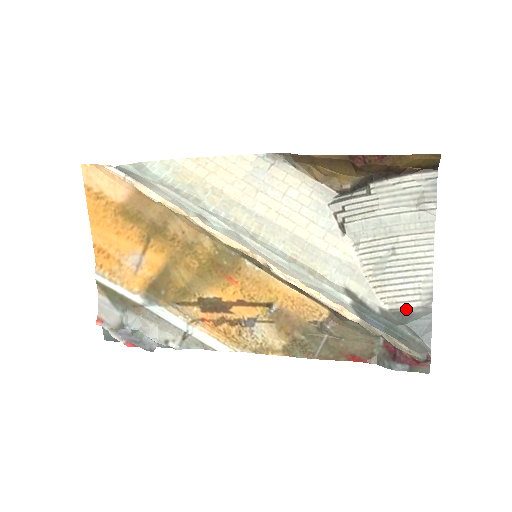
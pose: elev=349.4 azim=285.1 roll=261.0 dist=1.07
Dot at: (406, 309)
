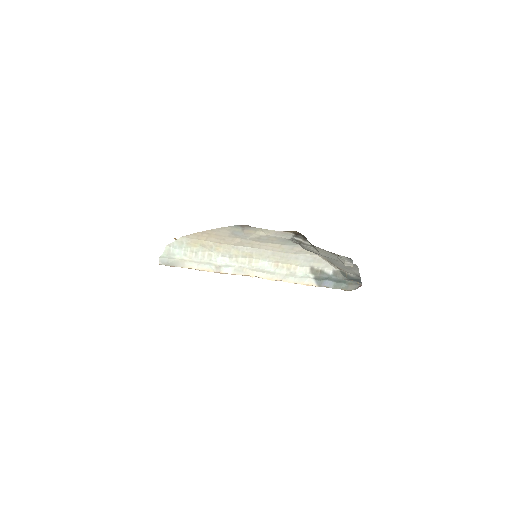
Dot at: (347, 273)
